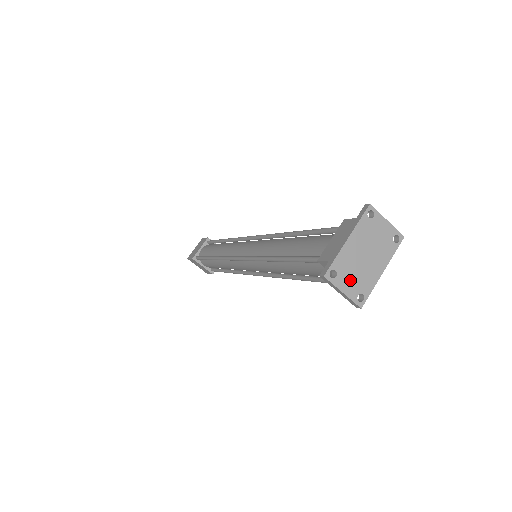
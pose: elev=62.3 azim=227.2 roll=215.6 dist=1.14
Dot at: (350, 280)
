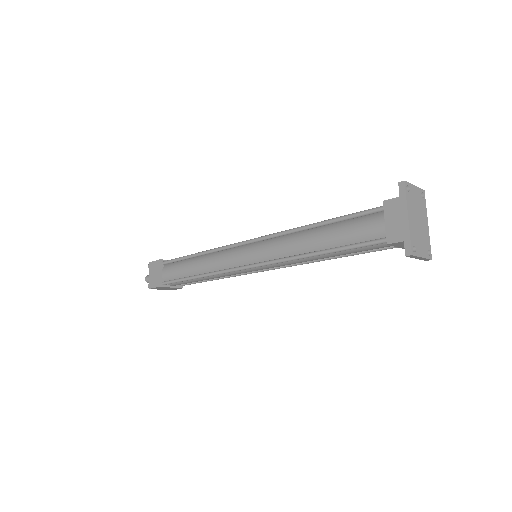
Dot at: (421, 245)
